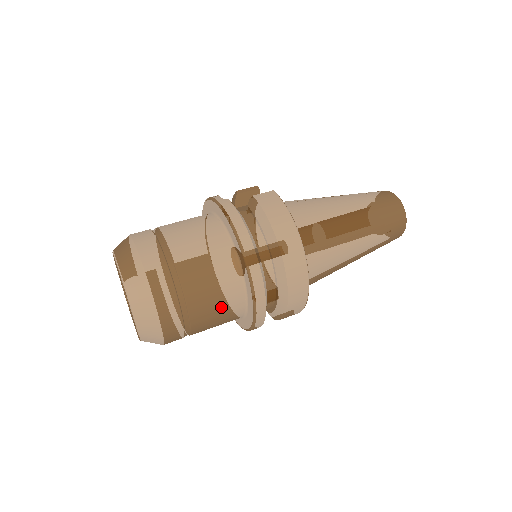
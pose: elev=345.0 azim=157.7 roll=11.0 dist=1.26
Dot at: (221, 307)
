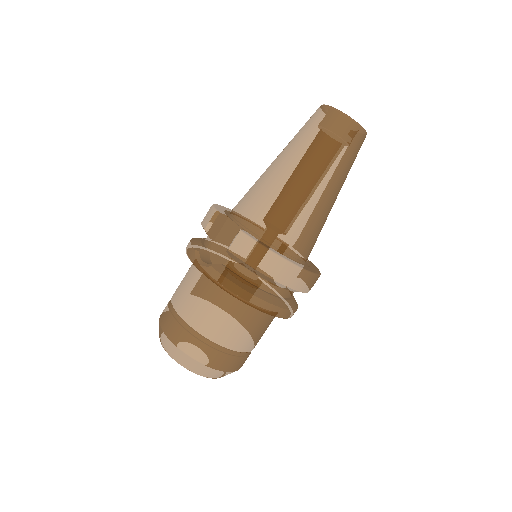
Dot at: (265, 330)
